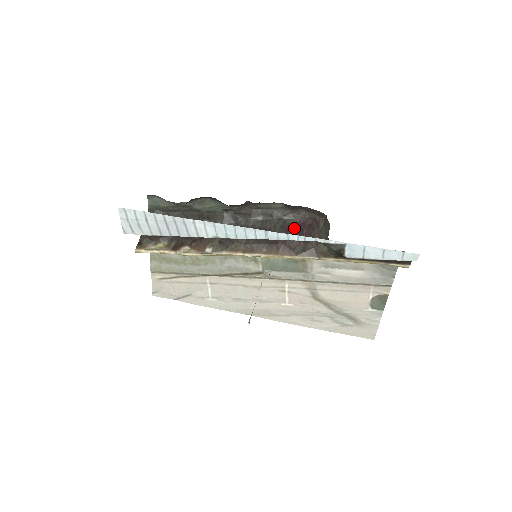
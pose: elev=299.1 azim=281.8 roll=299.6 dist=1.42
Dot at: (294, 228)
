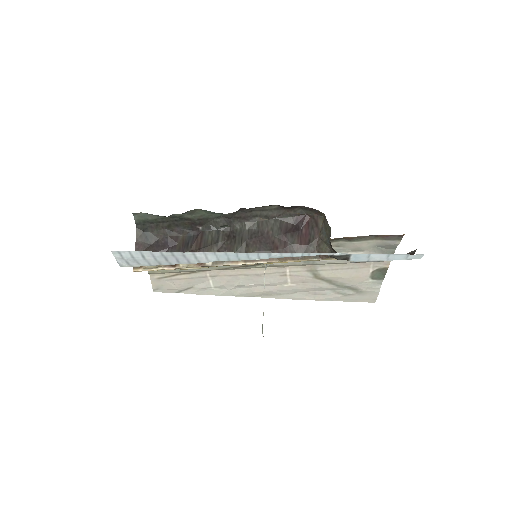
Dot at: (292, 228)
